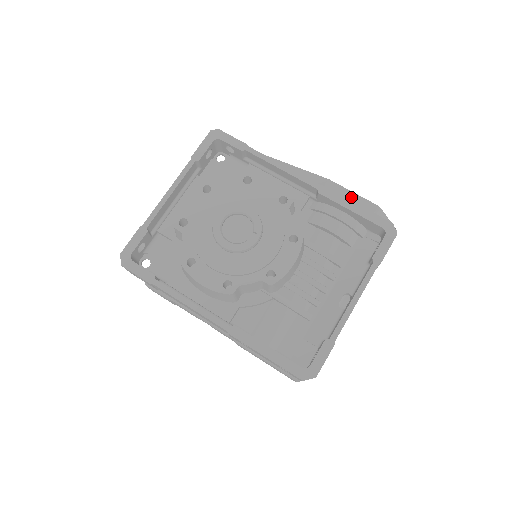
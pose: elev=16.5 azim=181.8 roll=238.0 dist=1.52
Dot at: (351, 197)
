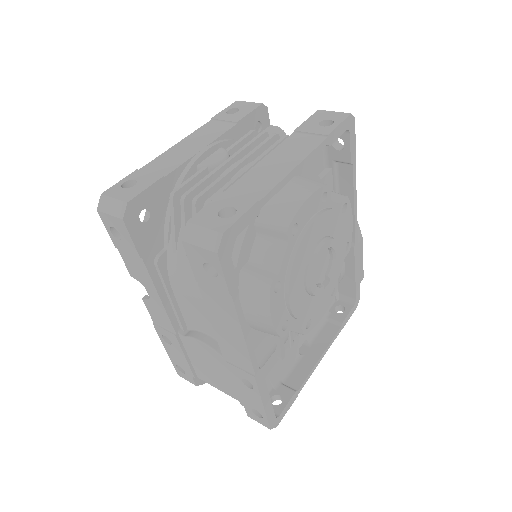
Dot at: (361, 262)
